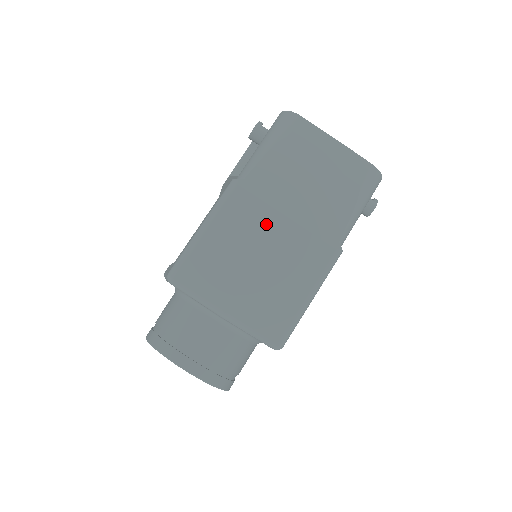
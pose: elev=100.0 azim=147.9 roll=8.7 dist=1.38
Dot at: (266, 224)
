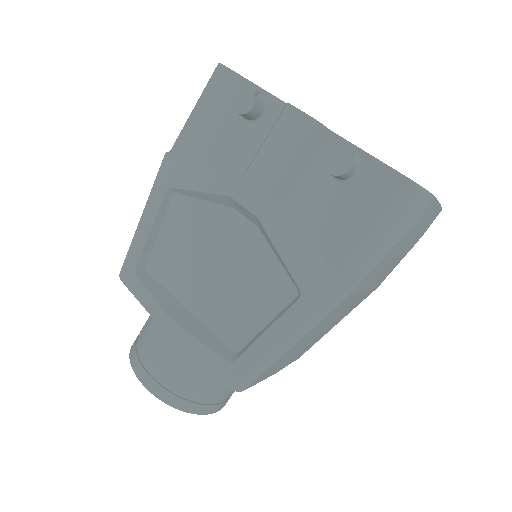
Dot at: (346, 308)
